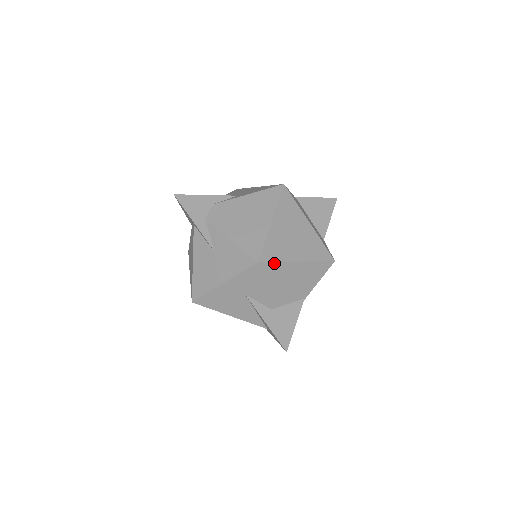
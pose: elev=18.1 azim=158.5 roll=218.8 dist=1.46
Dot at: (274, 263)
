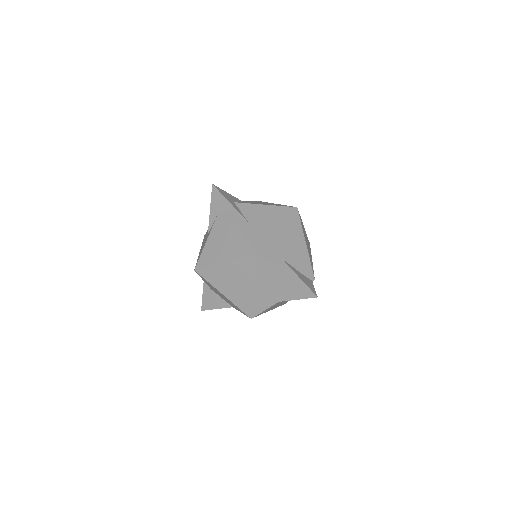
Dot at: (206, 280)
